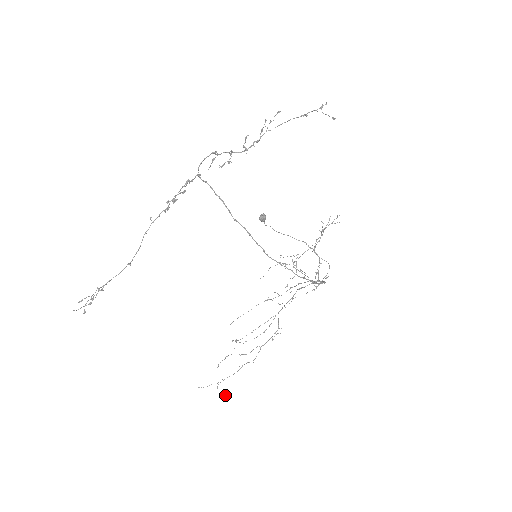
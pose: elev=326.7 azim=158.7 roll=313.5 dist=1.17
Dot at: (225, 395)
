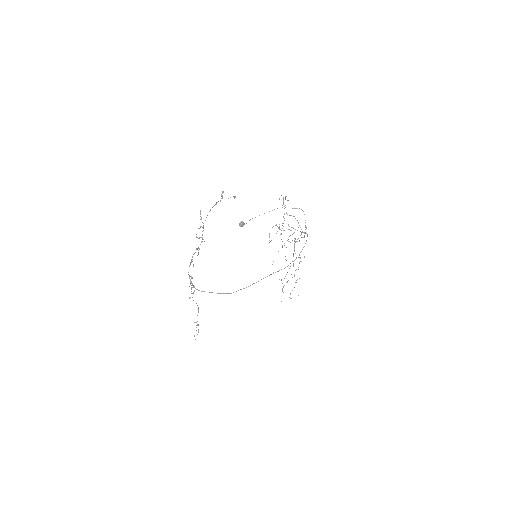
Dot at: occluded
